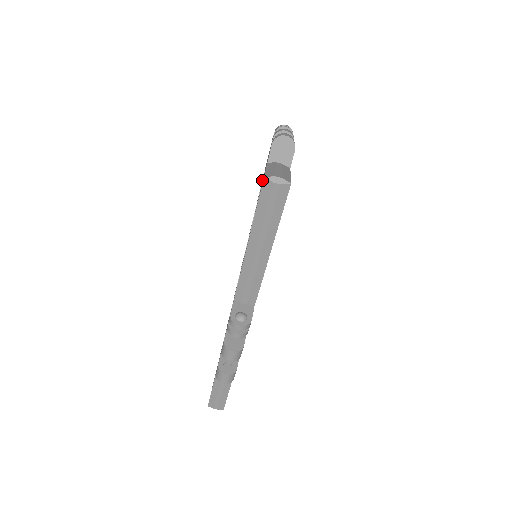
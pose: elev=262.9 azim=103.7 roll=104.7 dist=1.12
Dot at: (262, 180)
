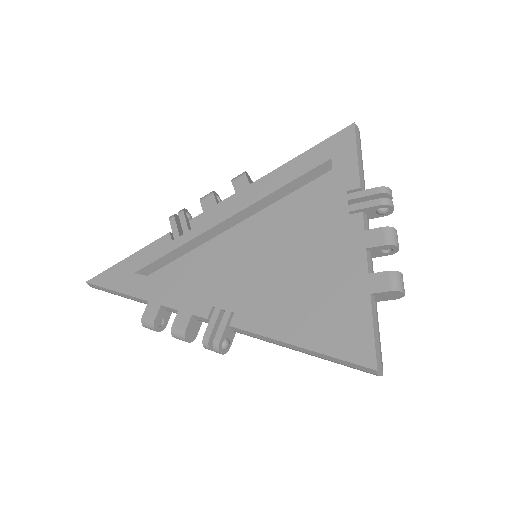
Dot at: (312, 169)
